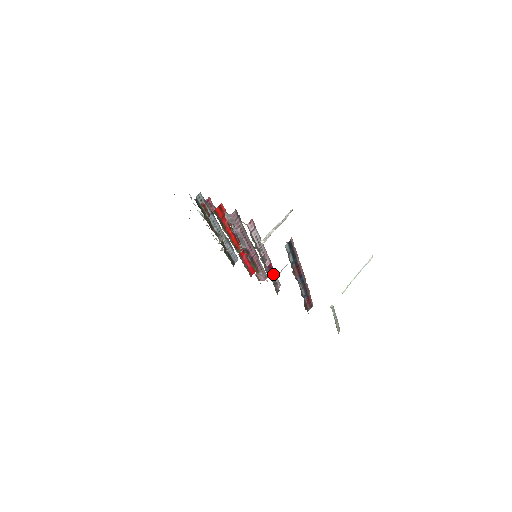
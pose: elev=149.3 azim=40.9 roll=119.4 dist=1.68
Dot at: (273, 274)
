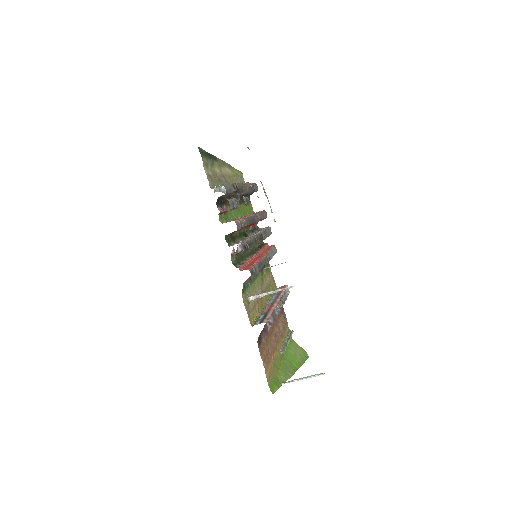
Dot at: occluded
